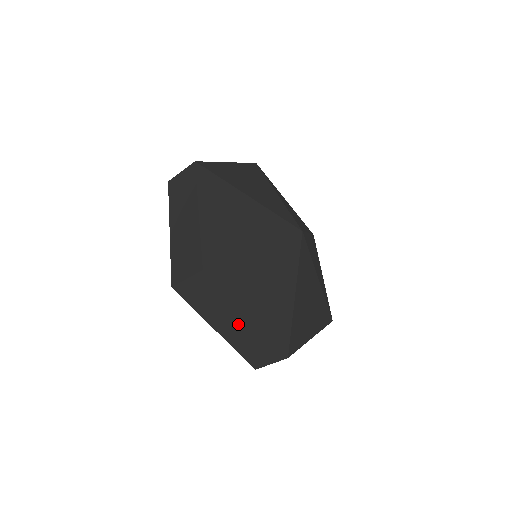
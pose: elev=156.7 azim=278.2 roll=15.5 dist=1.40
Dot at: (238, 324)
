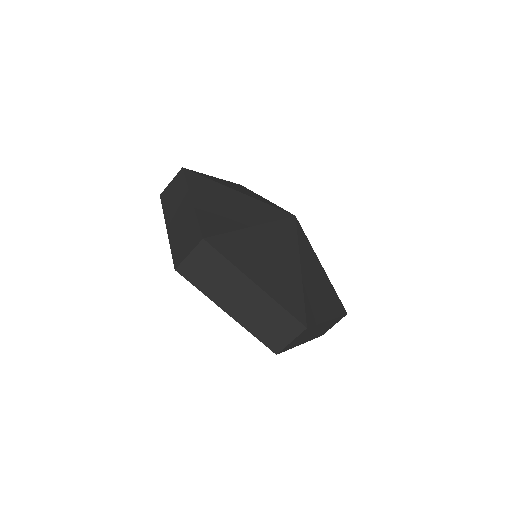
Dot at: (183, 212)
